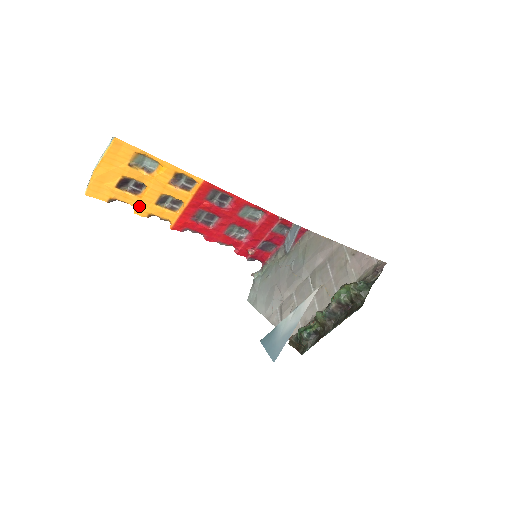
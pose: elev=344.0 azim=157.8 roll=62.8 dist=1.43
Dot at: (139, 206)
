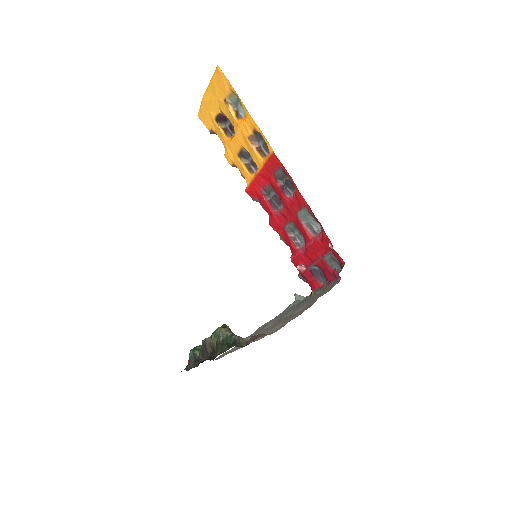
Dot at: (228, 150)
